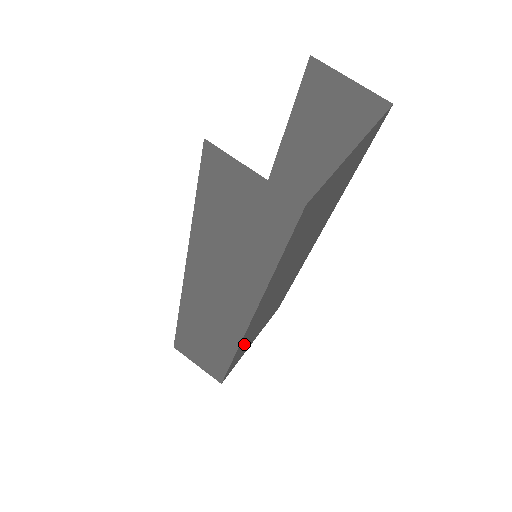
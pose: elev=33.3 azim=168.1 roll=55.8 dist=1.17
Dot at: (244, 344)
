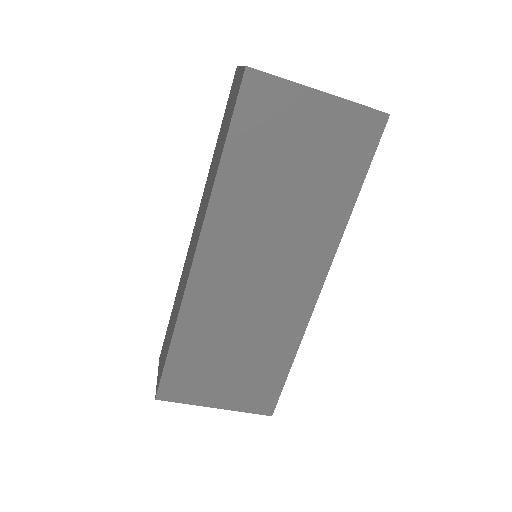
Dot at: (194, 336)
